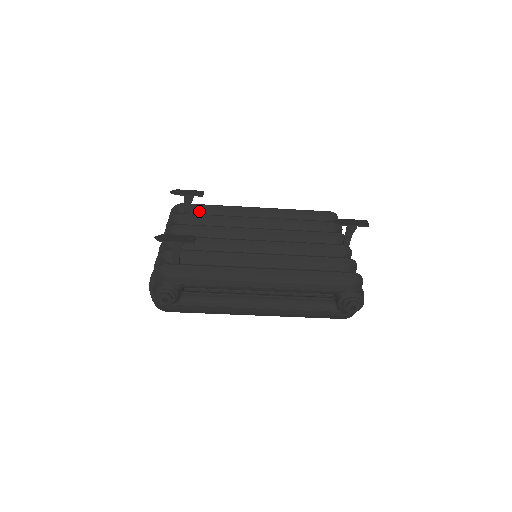
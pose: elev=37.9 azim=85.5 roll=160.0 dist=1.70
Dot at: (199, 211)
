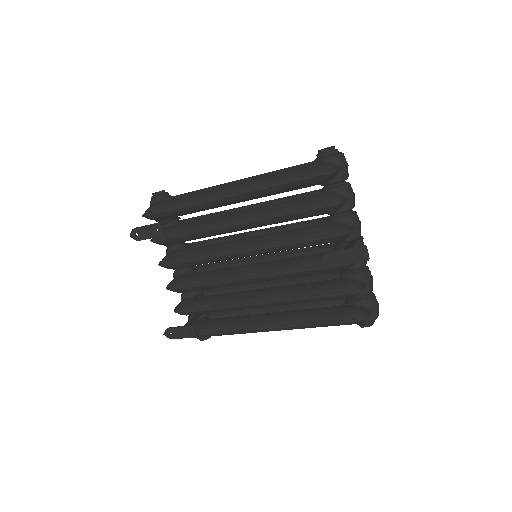
Dot at: (170, 216)
